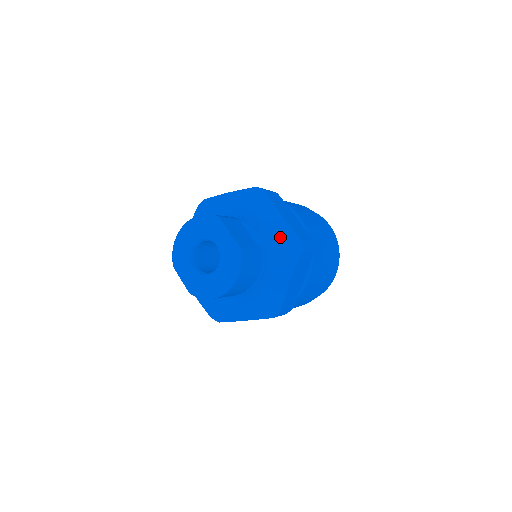
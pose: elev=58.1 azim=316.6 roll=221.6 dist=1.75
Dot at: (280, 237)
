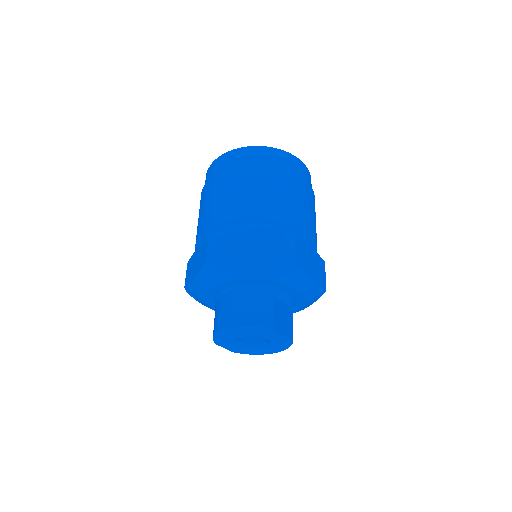
Dot at: (310, 293)
